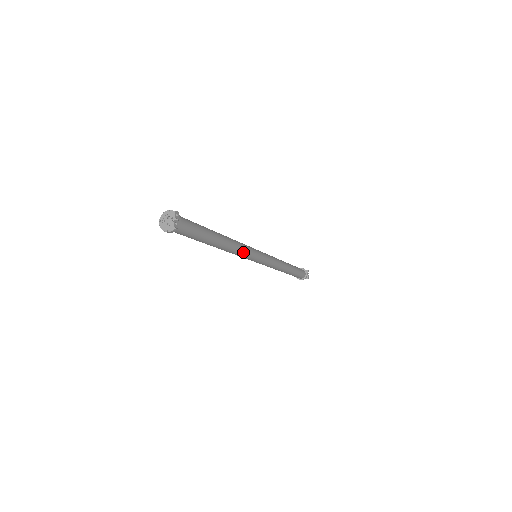
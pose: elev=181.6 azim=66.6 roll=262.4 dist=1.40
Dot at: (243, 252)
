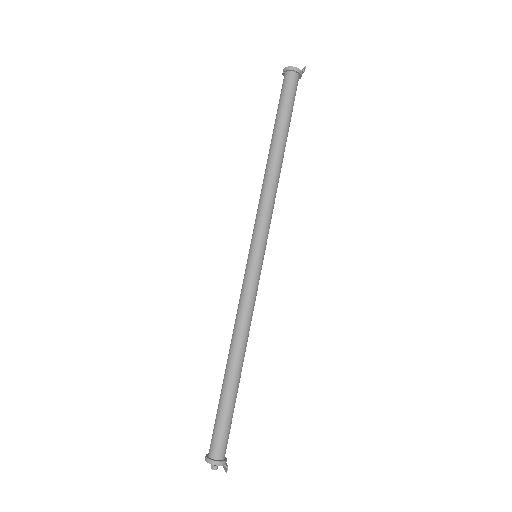
Dot at: (273, 206)
